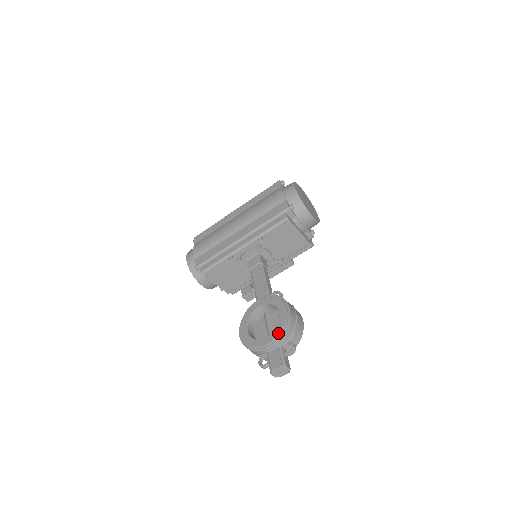
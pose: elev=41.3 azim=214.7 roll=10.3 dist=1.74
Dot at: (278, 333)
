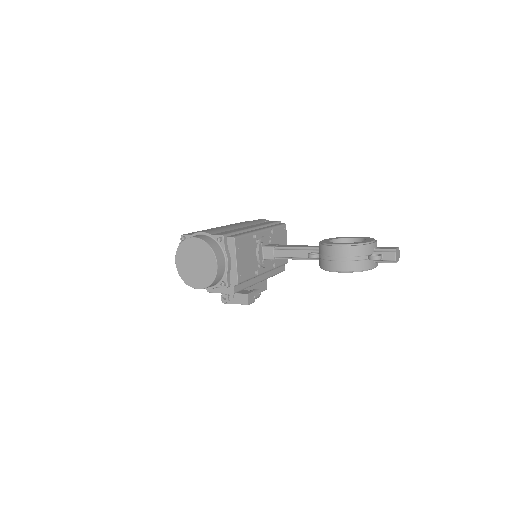
Dot at: (372, 238)
